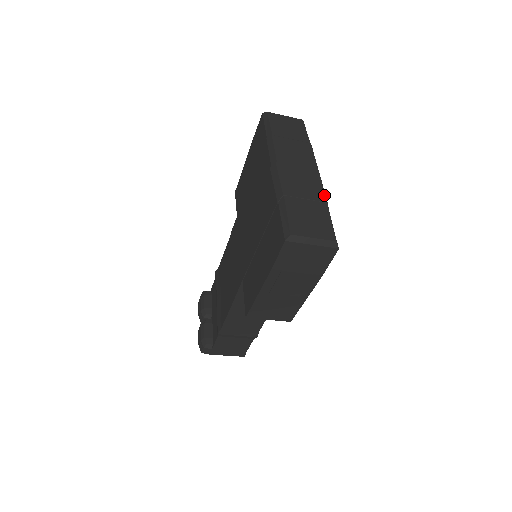
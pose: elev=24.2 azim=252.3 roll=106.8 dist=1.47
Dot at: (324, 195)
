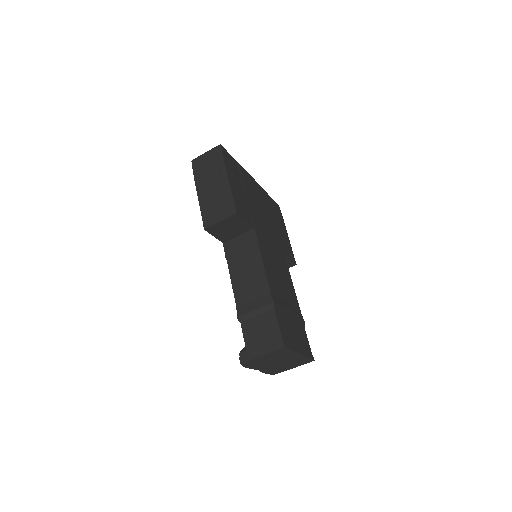
Dot at: occluded
